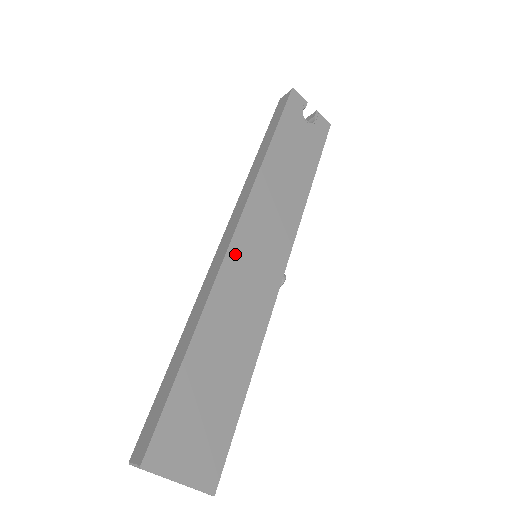
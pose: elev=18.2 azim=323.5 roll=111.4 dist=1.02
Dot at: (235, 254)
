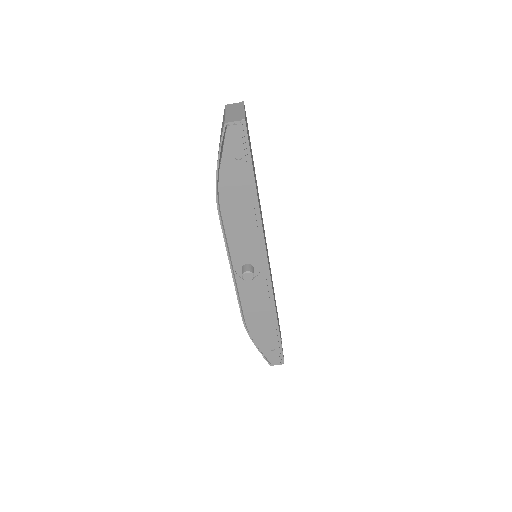
Dot at: occluded
